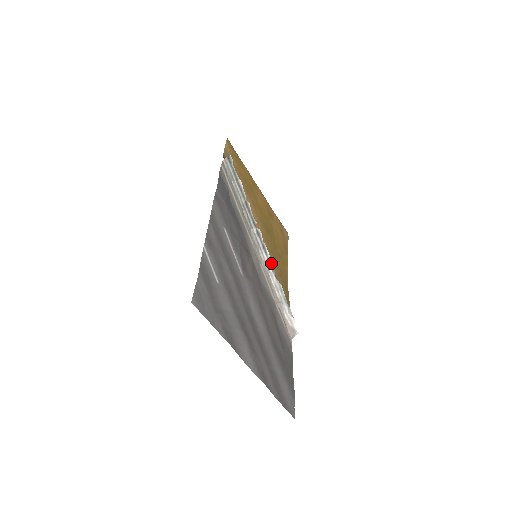
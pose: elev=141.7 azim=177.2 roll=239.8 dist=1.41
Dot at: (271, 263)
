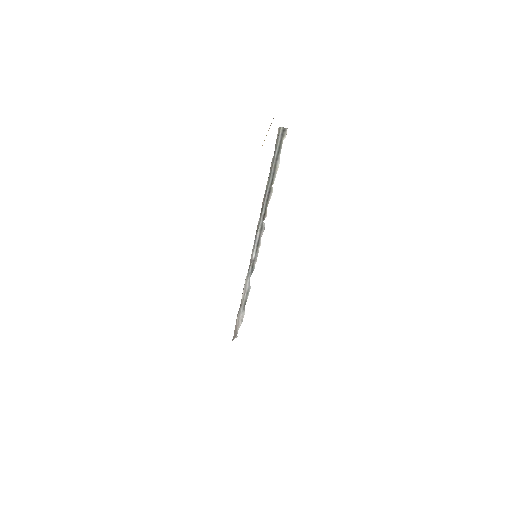
Dot at: (255, 263)
